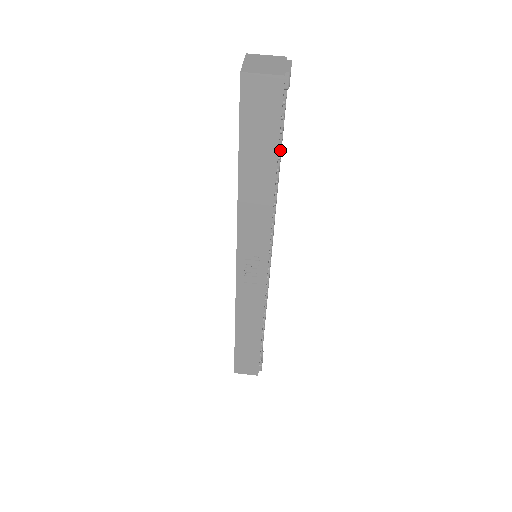
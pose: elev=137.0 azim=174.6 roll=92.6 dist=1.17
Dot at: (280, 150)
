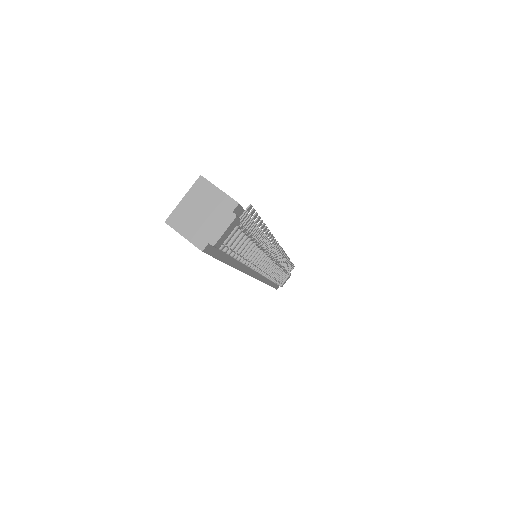
Dot at: (236, 253)
